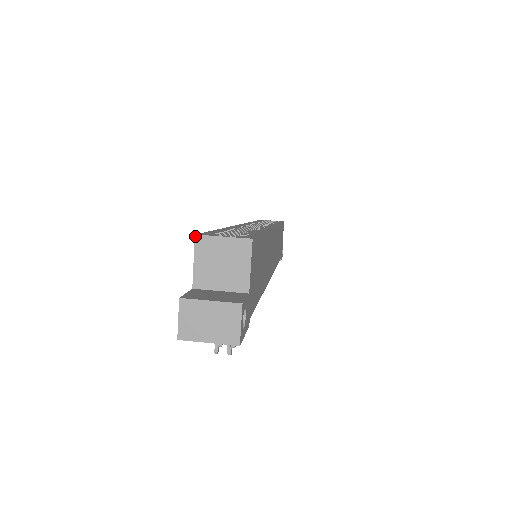
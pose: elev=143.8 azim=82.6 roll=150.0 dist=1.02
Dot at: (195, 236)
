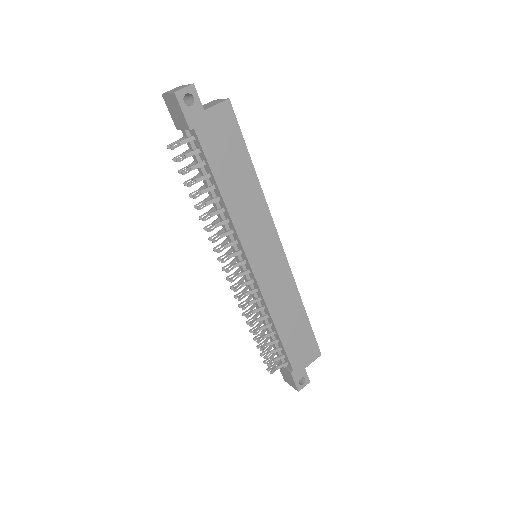
Dot at: (214, 100)
